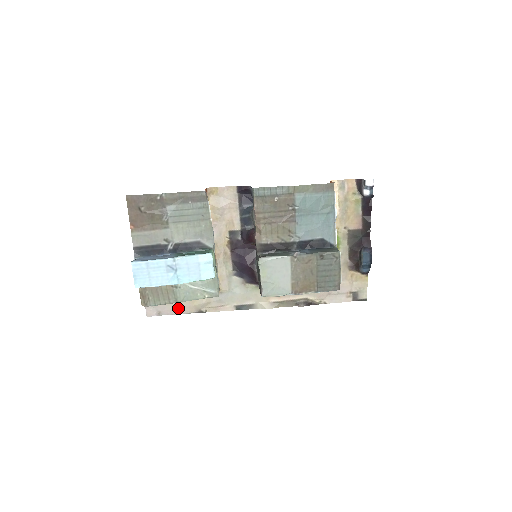
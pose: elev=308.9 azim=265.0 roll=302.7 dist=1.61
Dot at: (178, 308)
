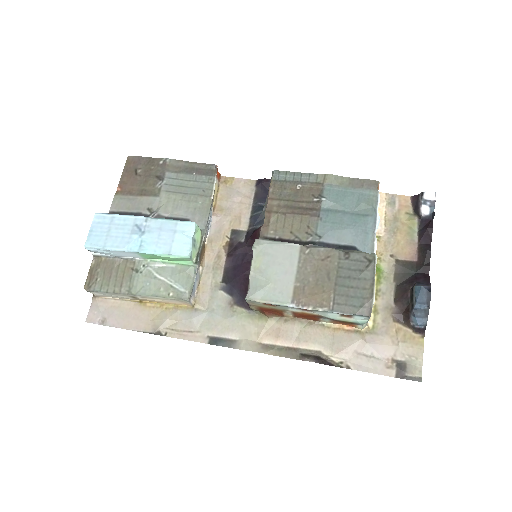
Dot at: (130, 319)
